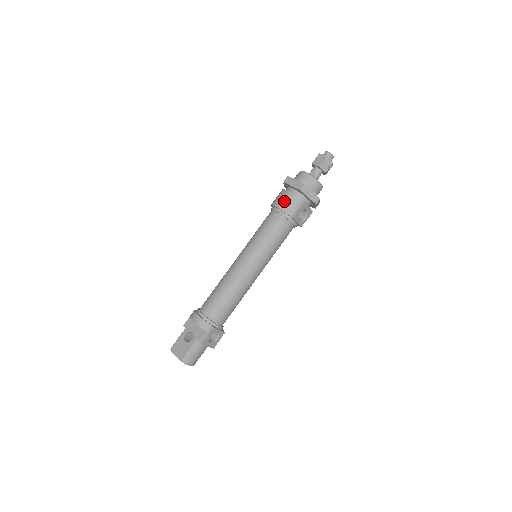
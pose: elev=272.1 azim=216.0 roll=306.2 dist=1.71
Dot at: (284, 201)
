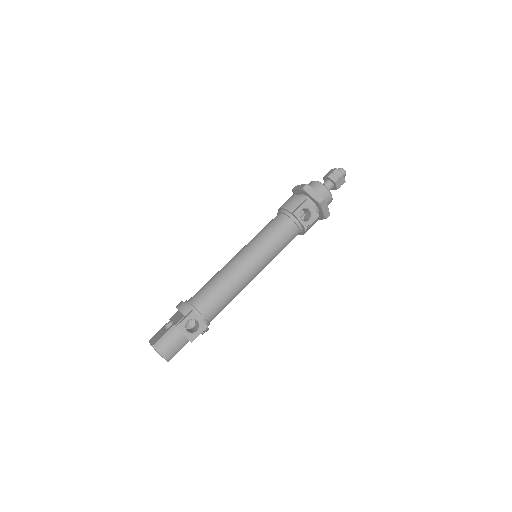
Dot at: (287, 201)
